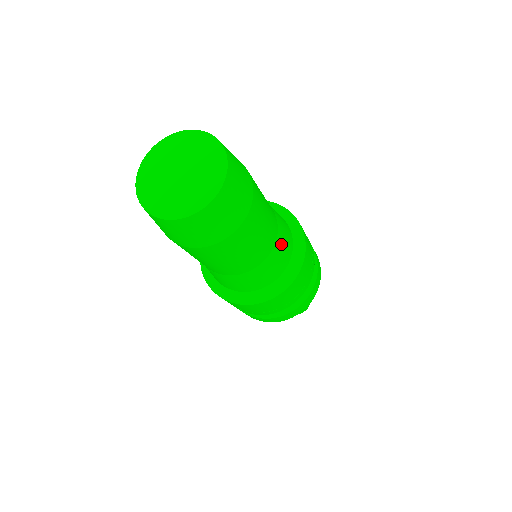
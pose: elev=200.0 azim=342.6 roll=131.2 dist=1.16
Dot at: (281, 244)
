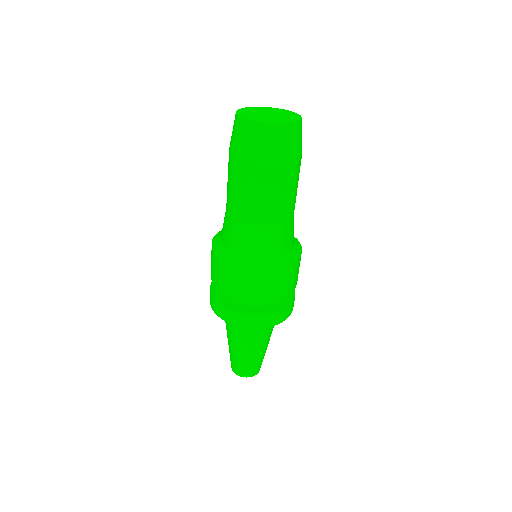
Dot at: occluded
